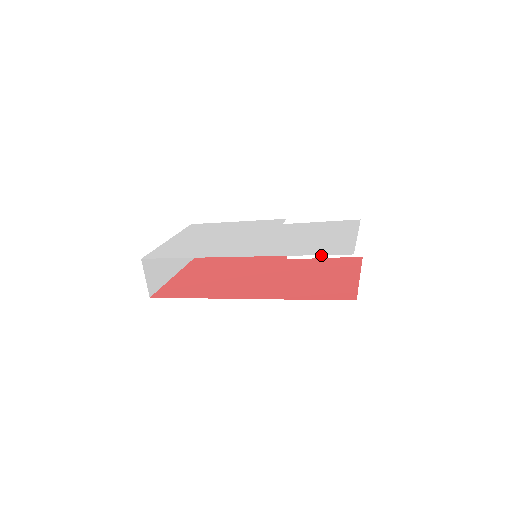
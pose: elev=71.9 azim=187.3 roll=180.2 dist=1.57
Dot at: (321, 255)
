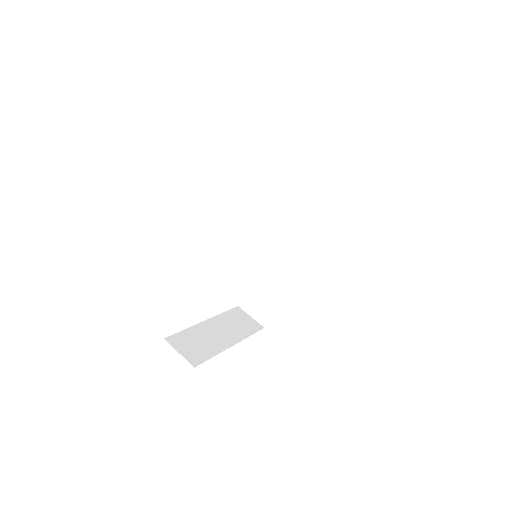
Dot at: (321, 207)
